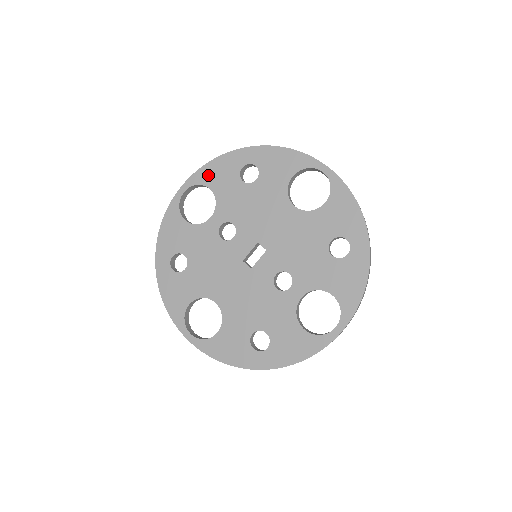
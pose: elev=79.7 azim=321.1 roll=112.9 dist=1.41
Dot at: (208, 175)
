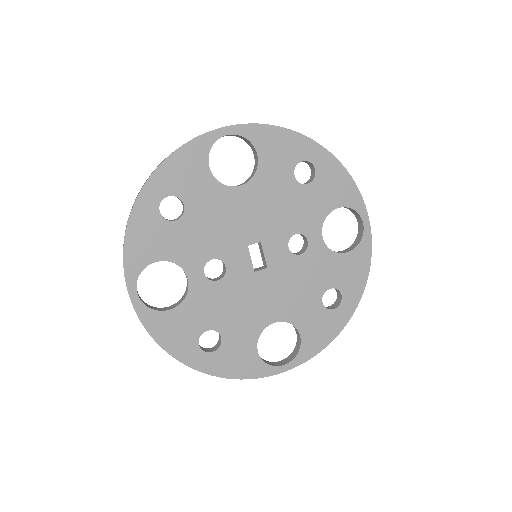
Dot at: (139, 254)
